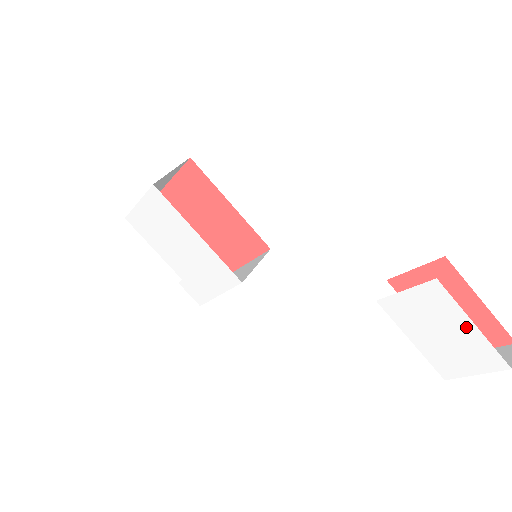
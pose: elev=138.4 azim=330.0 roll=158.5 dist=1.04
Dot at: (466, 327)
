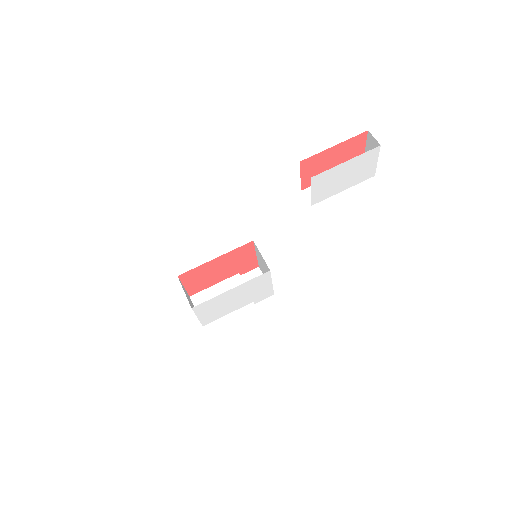
Dot at: (346, 165)
